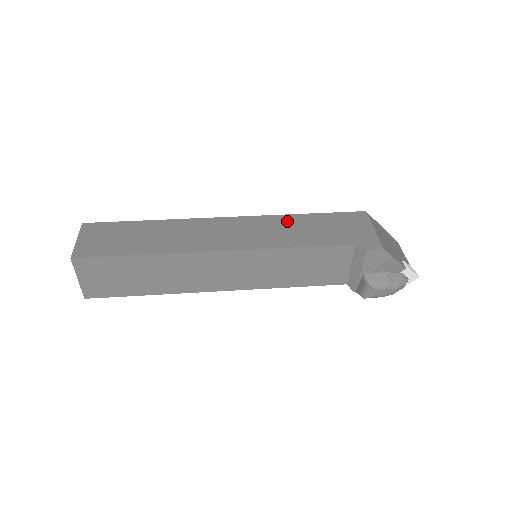
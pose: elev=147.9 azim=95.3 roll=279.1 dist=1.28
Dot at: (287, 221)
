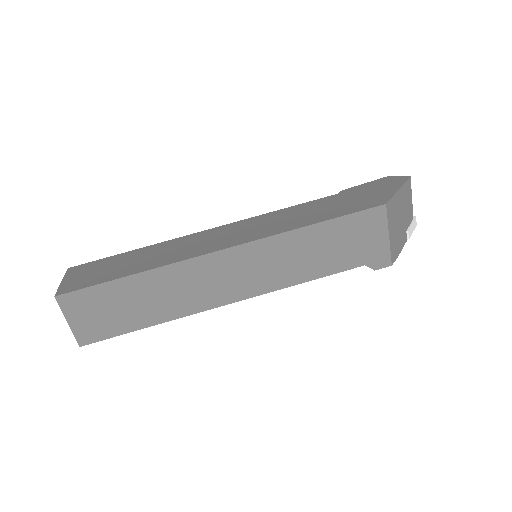
Dot at: (294, 243)
